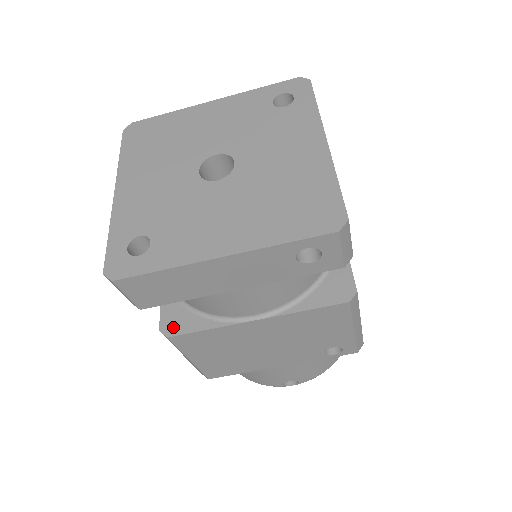
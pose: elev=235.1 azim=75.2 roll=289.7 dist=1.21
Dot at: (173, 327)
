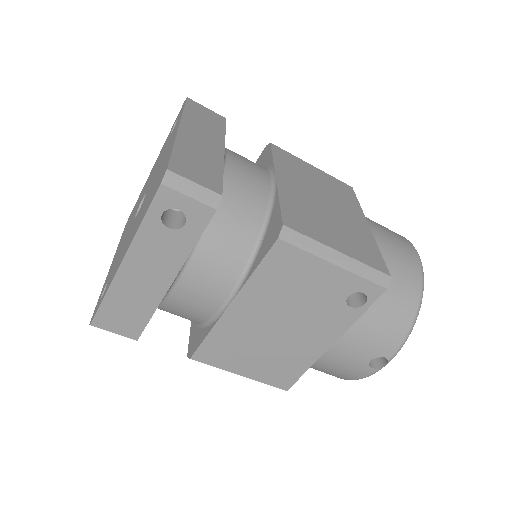
Dot at: (193, 348)
